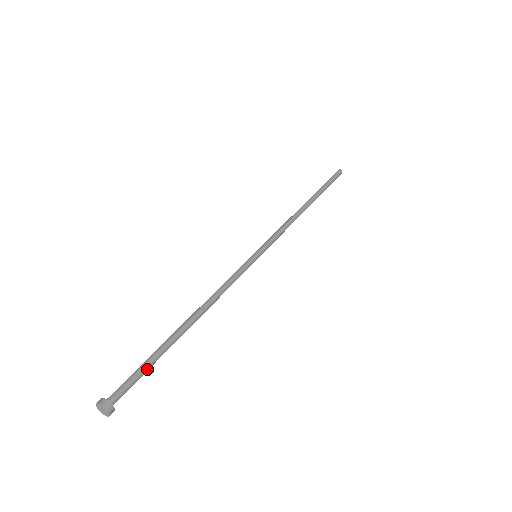
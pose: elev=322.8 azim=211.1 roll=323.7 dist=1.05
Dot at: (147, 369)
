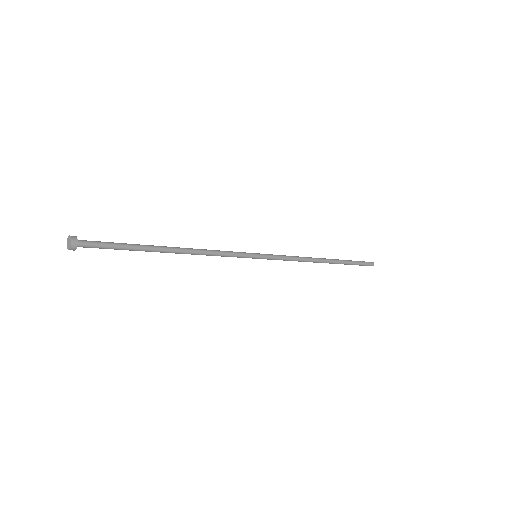
Dot at: (118, 245)
